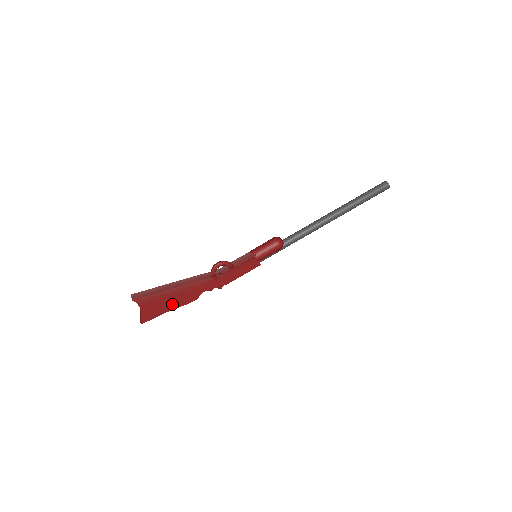
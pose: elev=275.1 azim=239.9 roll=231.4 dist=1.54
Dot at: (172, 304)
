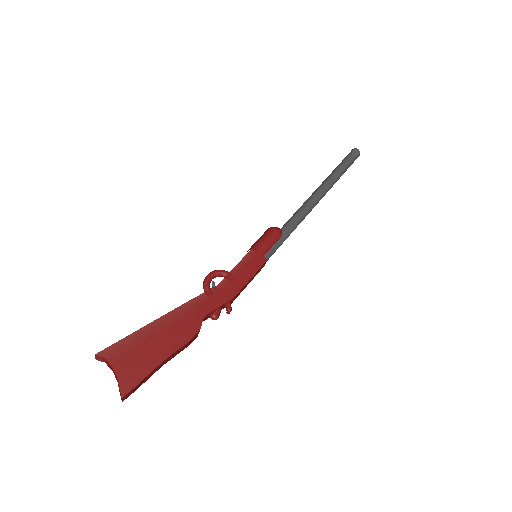
Dot at: (163, 348)
